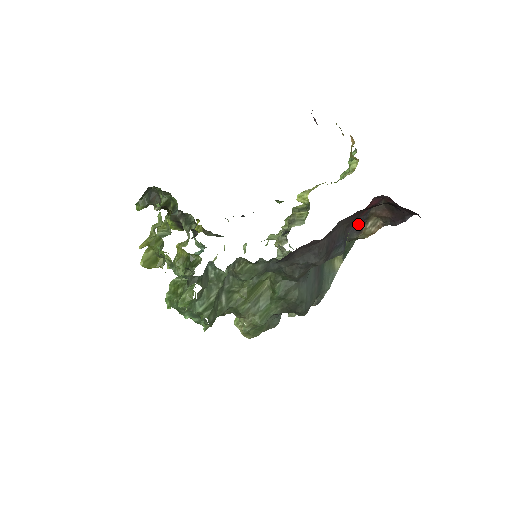
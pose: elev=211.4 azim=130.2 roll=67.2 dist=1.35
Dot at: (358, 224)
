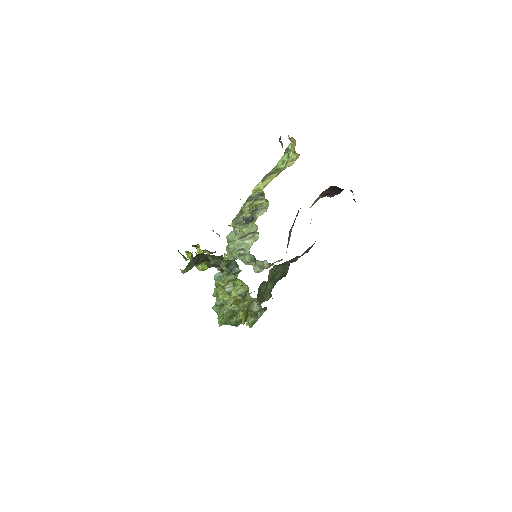
Dot at: occluded
